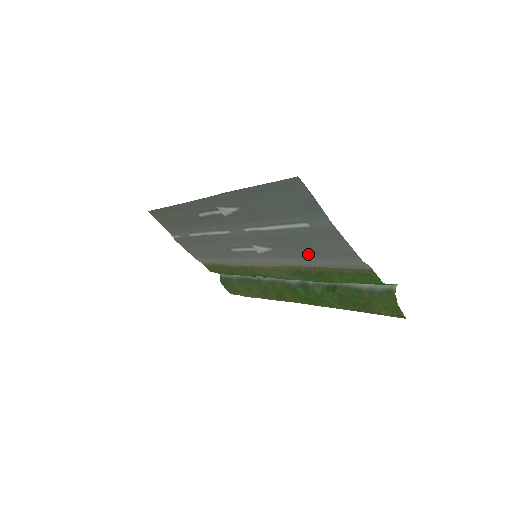
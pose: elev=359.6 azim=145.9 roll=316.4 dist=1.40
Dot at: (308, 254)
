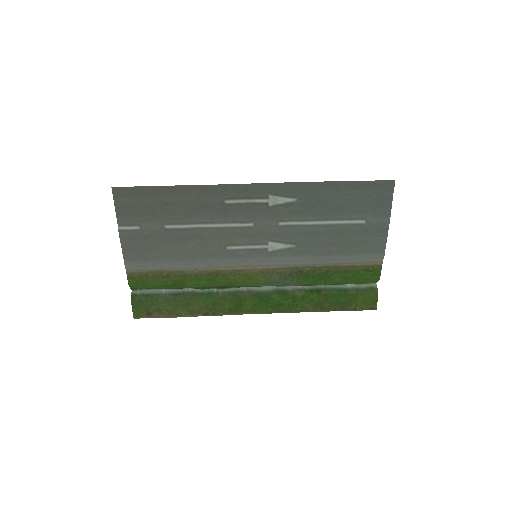
Dot at: (336, 250)
